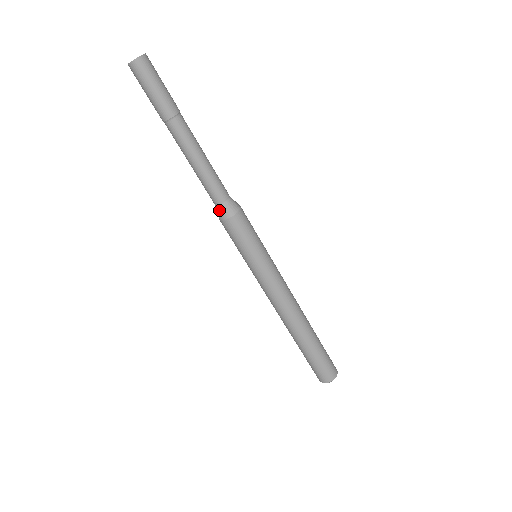
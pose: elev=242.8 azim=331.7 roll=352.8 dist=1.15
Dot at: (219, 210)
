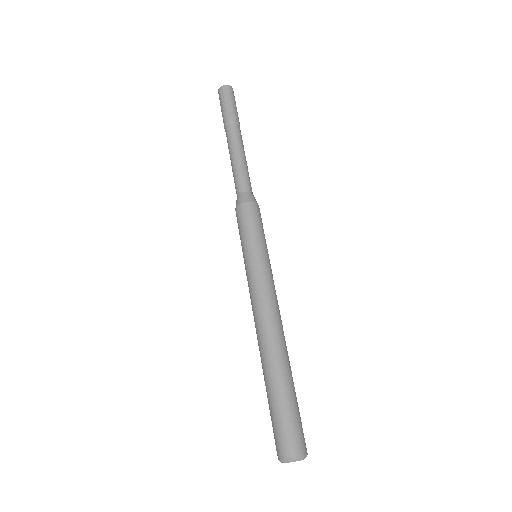
Dot at: (236, 201)
